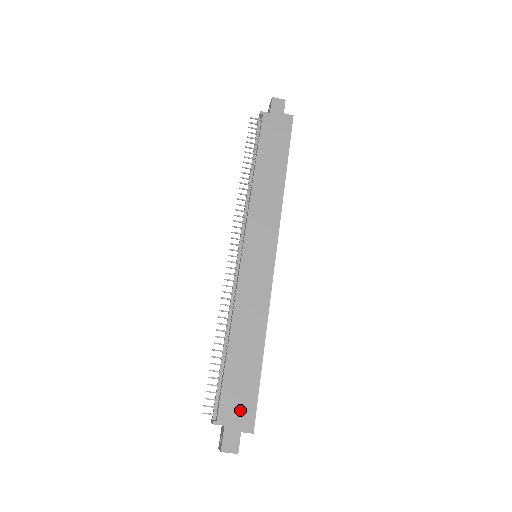
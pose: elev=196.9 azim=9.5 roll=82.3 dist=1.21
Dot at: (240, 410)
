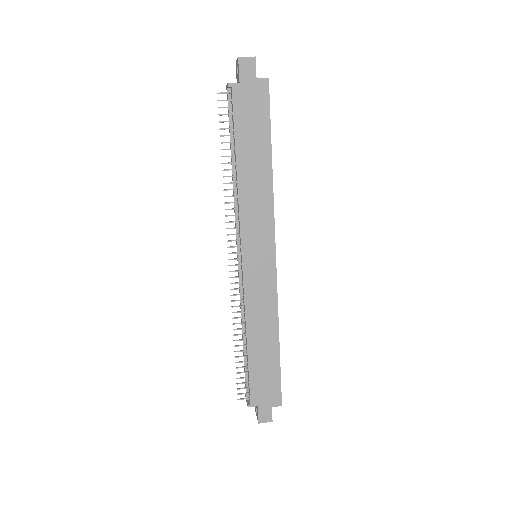
Dot at: (268, 393)
